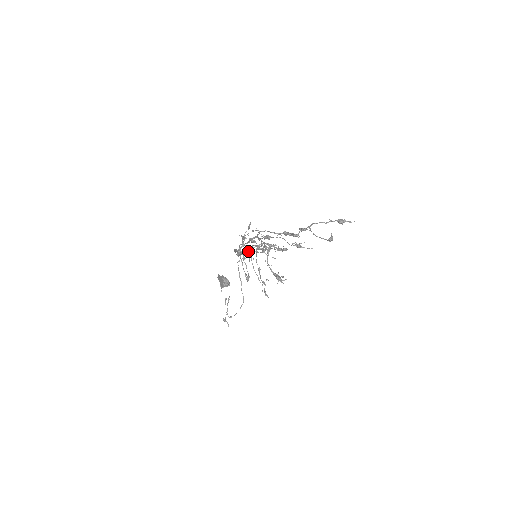
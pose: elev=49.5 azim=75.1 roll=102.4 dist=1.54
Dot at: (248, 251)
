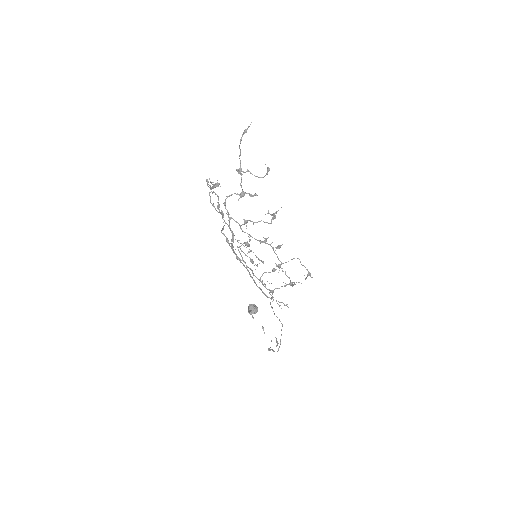
Dot at: (233, 237)
